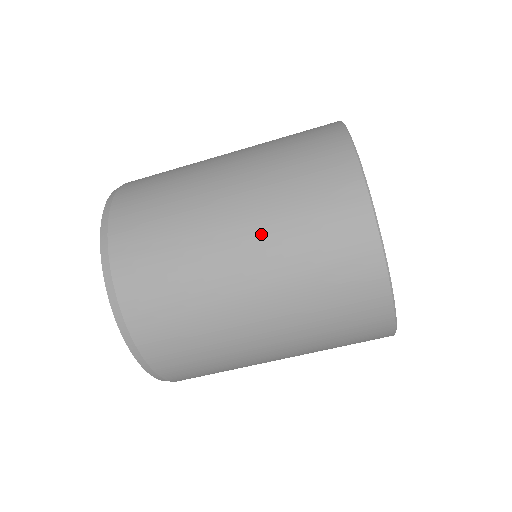
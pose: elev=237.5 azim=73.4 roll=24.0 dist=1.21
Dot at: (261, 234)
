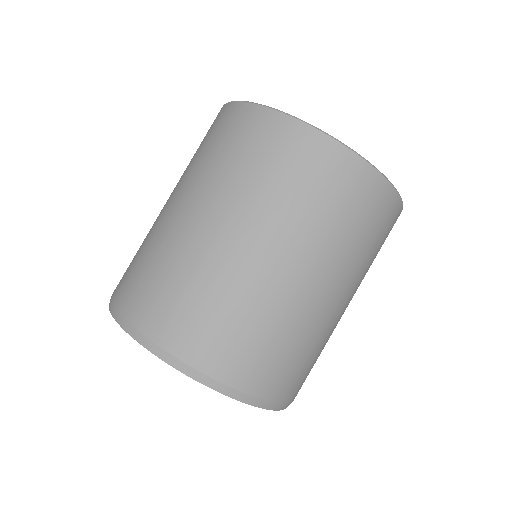
Dot at: occluded
